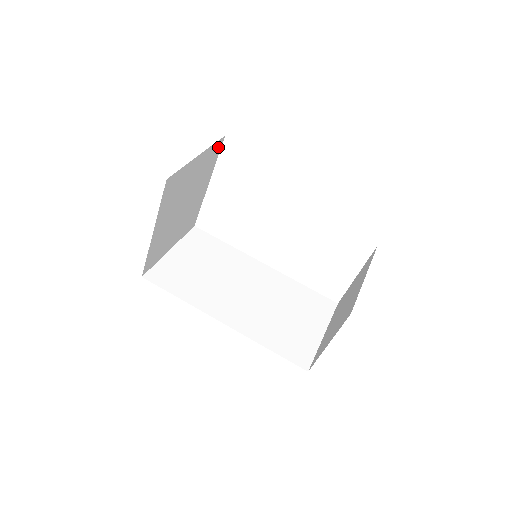
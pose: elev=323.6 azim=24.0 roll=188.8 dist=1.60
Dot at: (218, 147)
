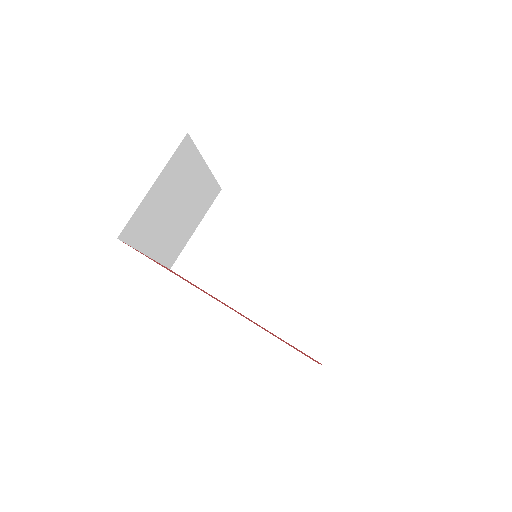
Dot at: (186, 146)
